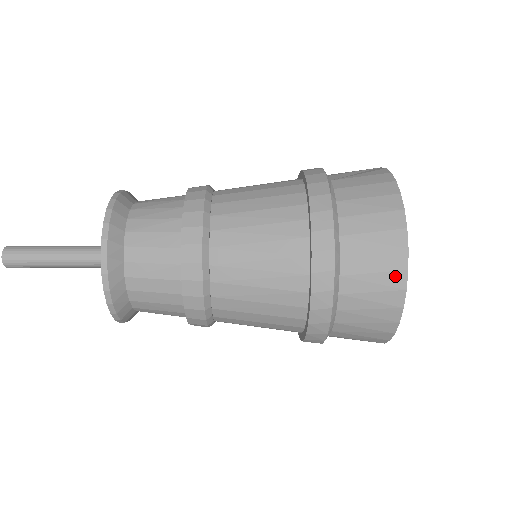
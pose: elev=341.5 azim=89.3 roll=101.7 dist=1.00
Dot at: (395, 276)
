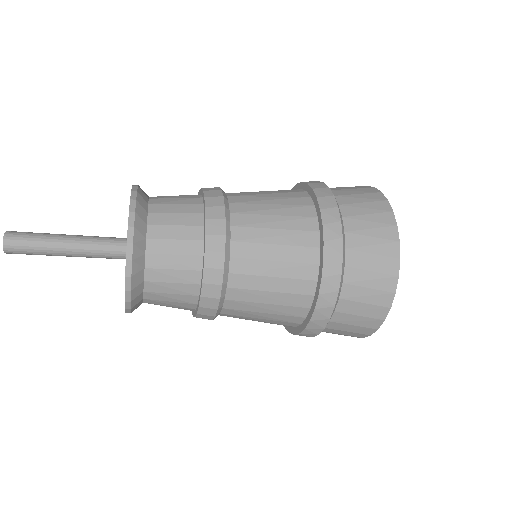
Dot at: (385, 216)
